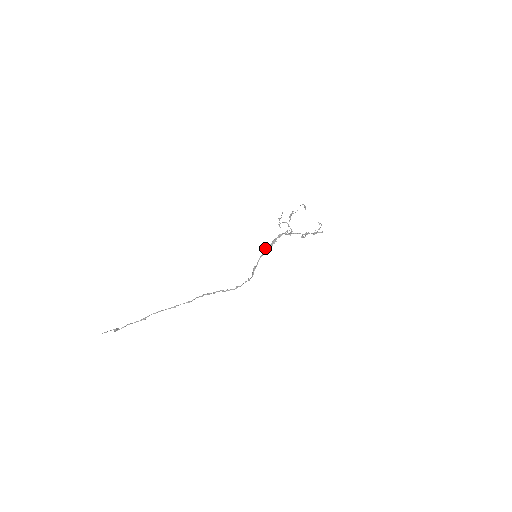
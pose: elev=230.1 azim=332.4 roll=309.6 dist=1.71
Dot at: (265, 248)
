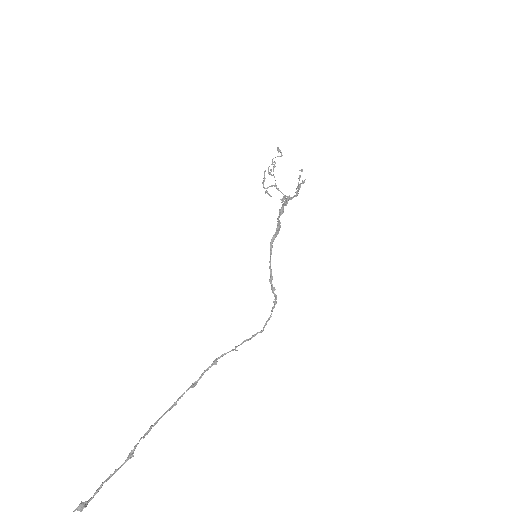
Dot at: (272, 240)
